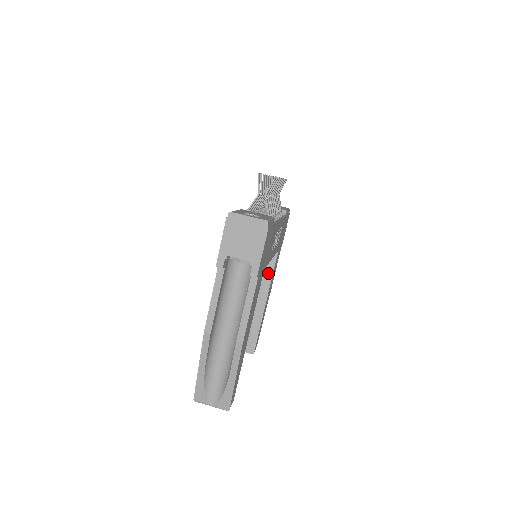
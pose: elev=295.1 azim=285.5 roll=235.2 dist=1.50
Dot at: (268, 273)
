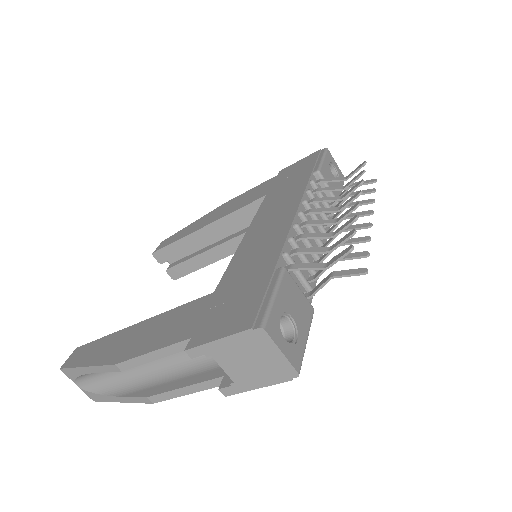
Dot at: occluded
